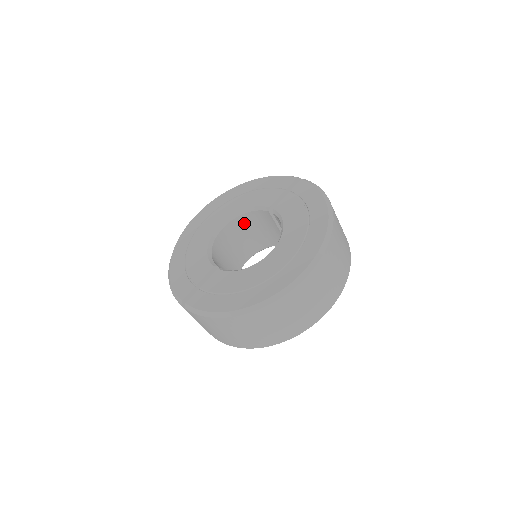
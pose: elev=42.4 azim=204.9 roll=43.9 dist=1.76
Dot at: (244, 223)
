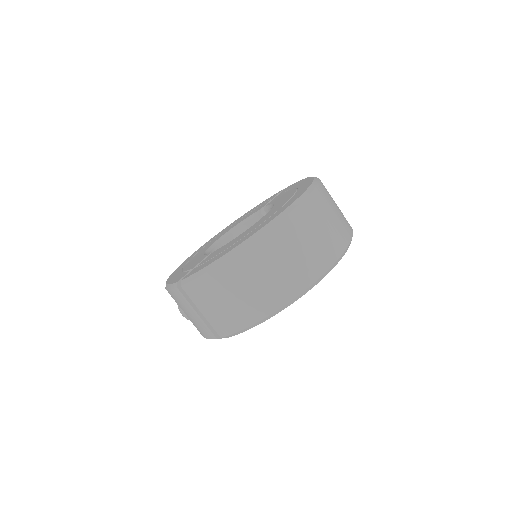
Dot at: occluded
